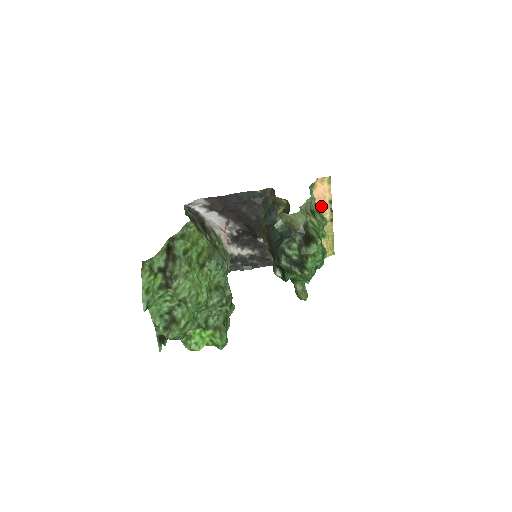
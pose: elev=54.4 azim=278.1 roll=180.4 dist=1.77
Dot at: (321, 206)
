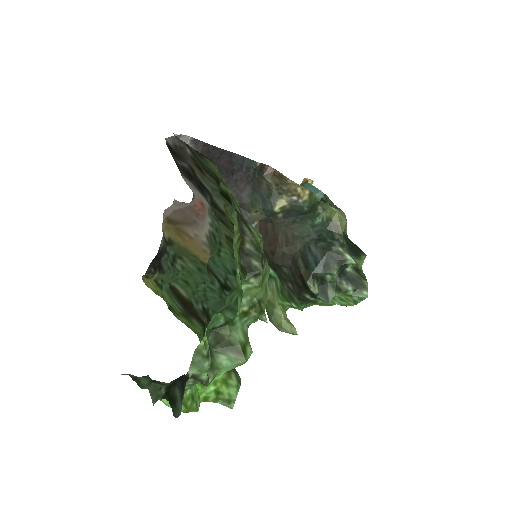
Dot at: occluded
